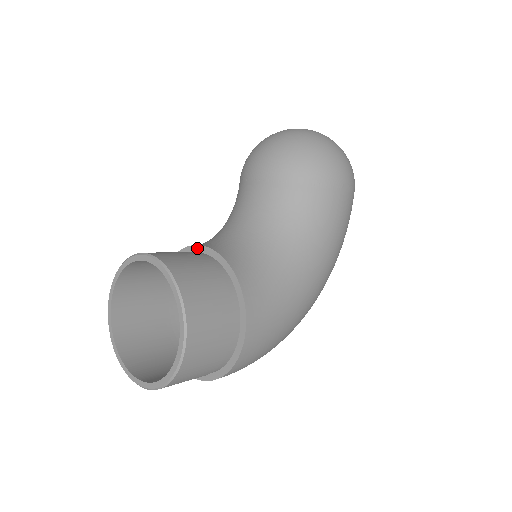
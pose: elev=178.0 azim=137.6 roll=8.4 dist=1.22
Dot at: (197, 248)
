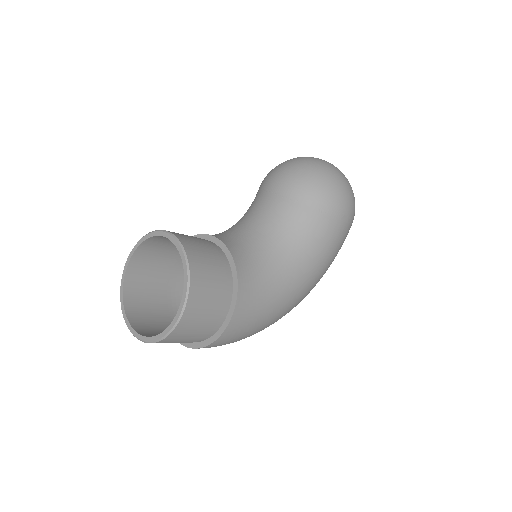
Dot at: (210, 237)
